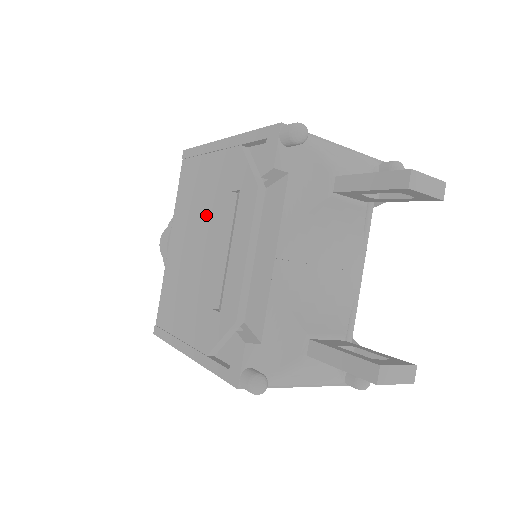
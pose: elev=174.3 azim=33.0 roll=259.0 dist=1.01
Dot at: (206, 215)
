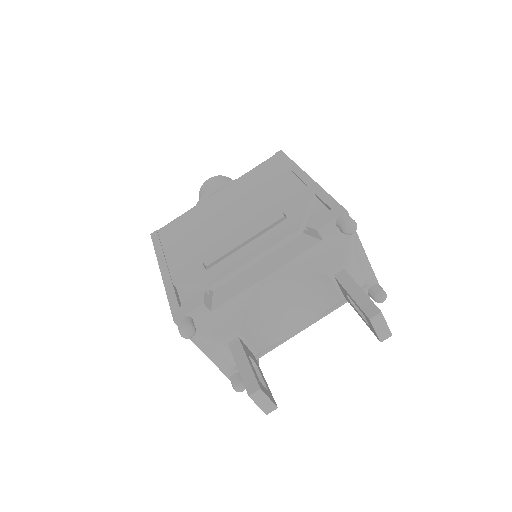
Dot at: (254, 206)
